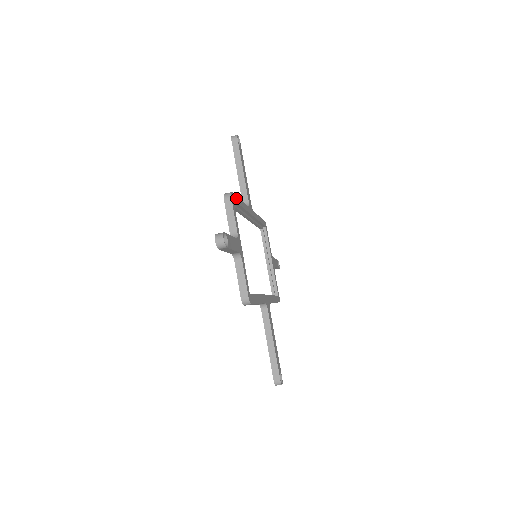
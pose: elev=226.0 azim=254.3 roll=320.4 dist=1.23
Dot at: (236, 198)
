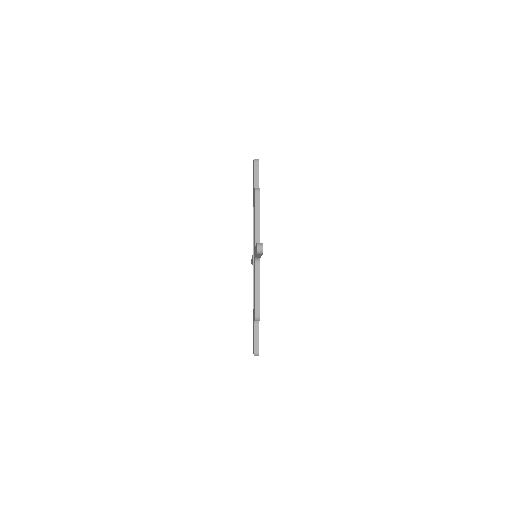
Dot at: occluded
